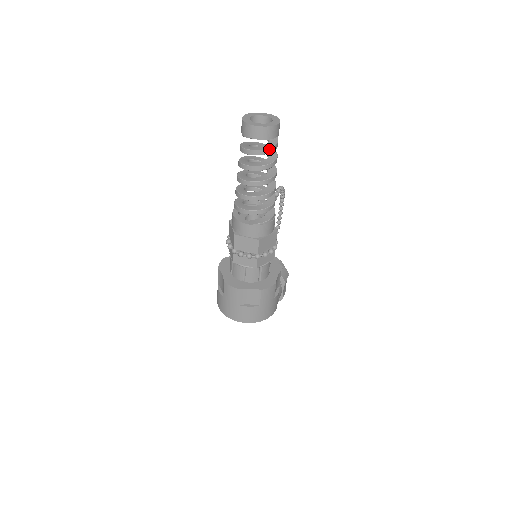
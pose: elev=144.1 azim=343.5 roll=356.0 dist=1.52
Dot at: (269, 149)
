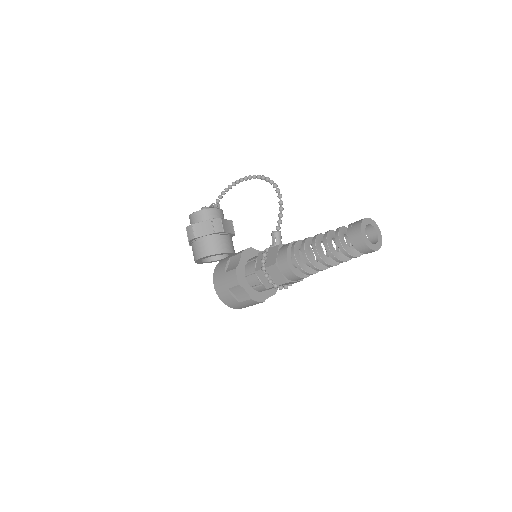
Dot at: occluded
